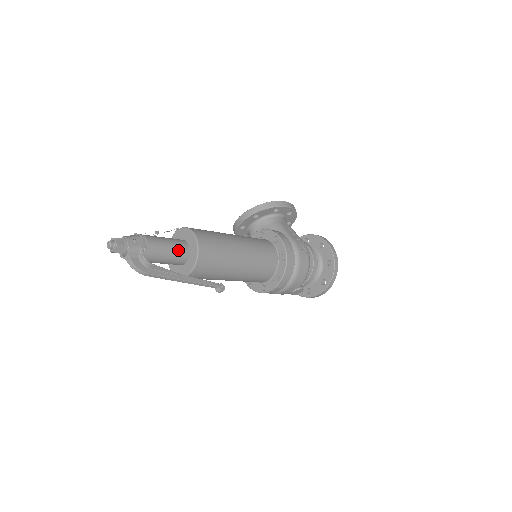
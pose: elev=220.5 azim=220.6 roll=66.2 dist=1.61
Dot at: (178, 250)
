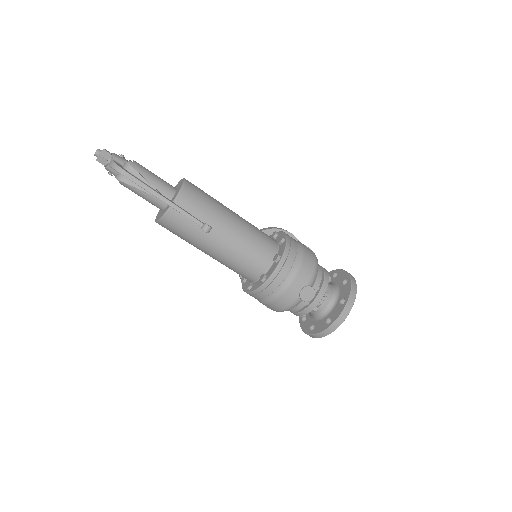
Dot at: (164, 183)
